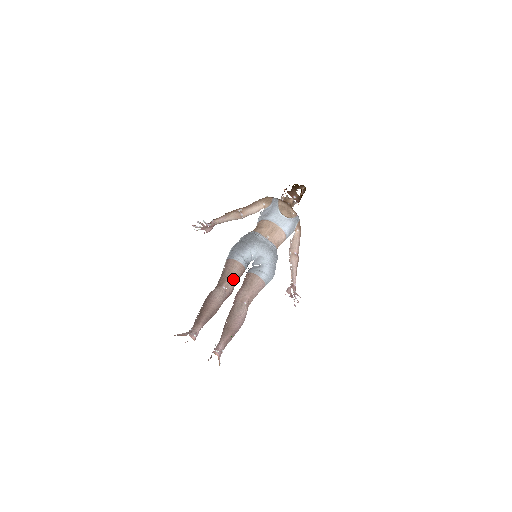
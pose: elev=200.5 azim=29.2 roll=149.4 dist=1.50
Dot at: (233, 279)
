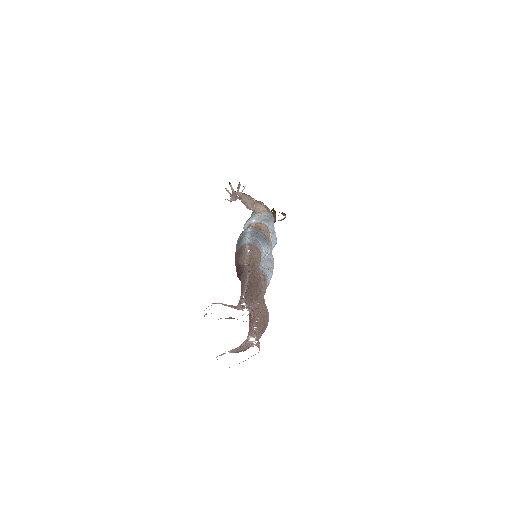
Dot at: (258, 268)
